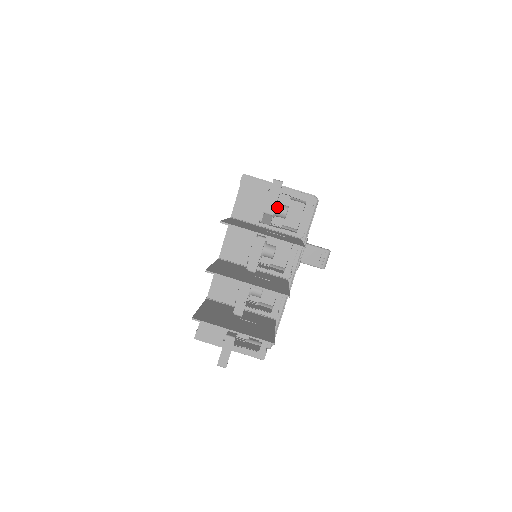
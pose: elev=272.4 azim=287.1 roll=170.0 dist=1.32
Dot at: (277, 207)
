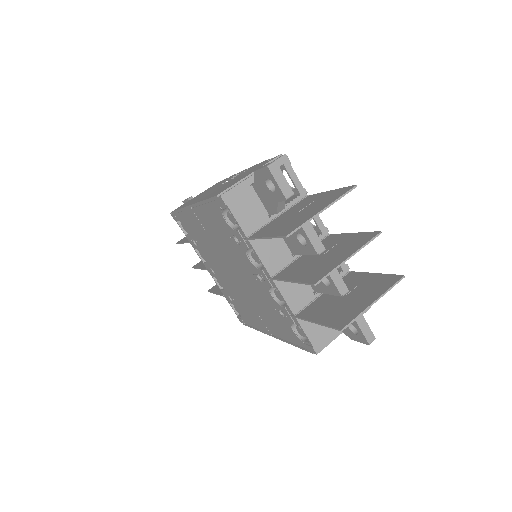
Dot at: occluded
